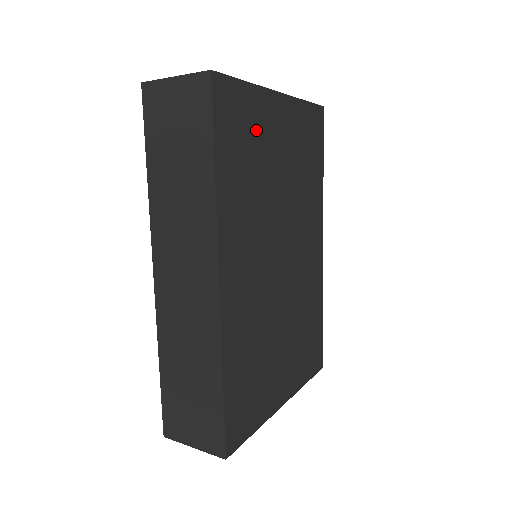
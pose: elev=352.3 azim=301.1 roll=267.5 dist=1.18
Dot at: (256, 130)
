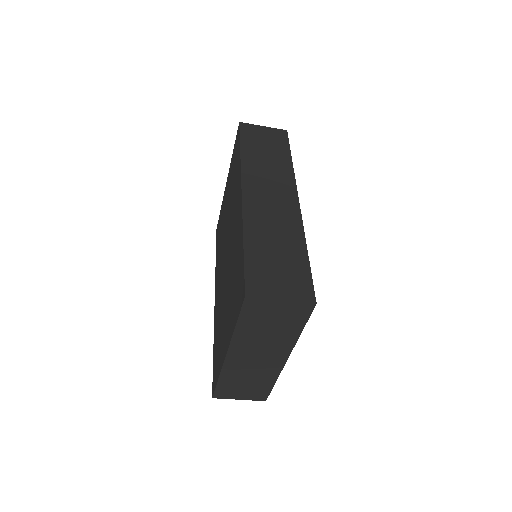
Dot at: occluded
